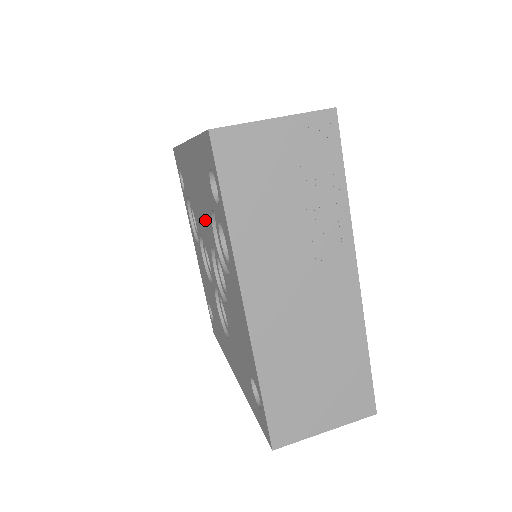
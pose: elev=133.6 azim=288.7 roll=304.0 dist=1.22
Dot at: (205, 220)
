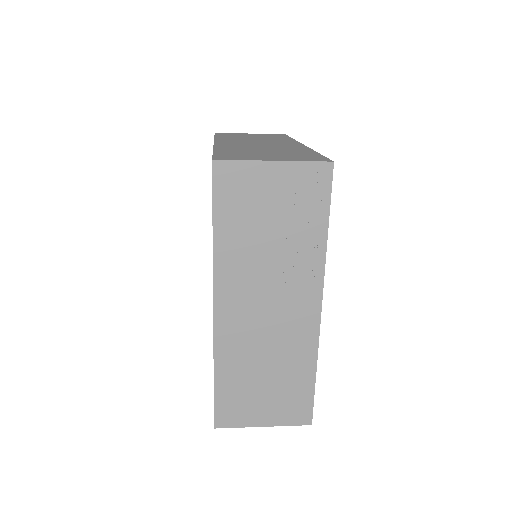
Dot at: occluded
